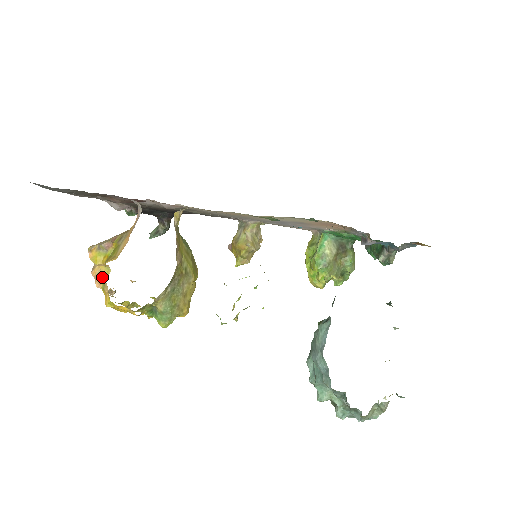
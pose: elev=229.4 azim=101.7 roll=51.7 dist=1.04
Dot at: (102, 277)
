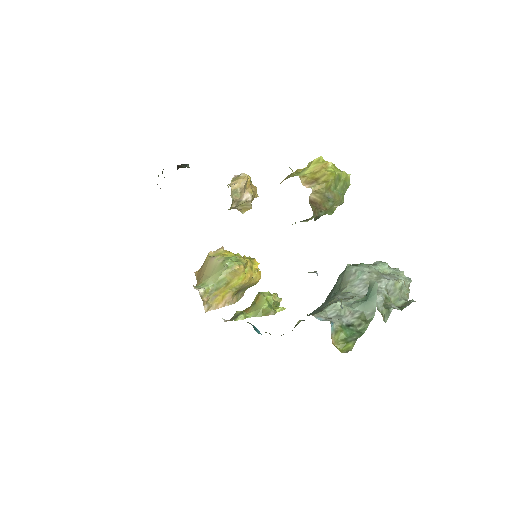
Dot at: occluded
